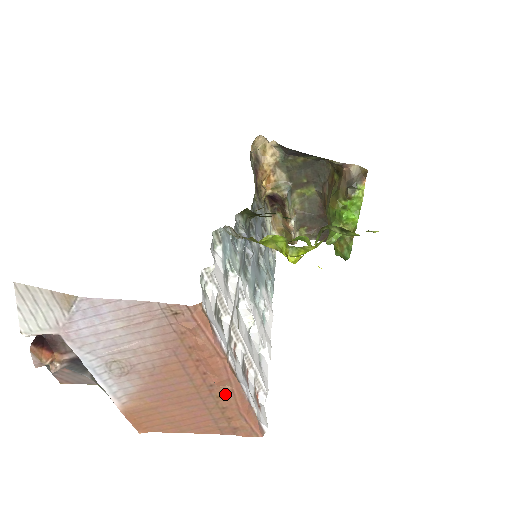
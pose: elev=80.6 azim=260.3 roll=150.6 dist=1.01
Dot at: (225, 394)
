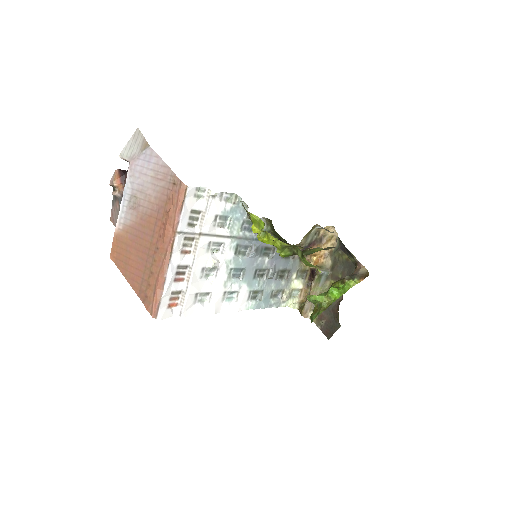
Dot at: (159, 261)
